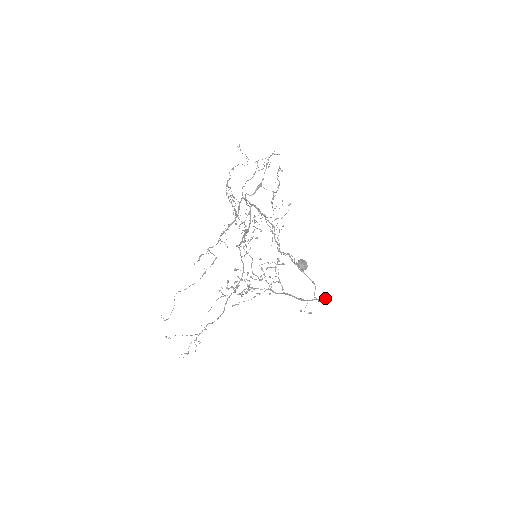
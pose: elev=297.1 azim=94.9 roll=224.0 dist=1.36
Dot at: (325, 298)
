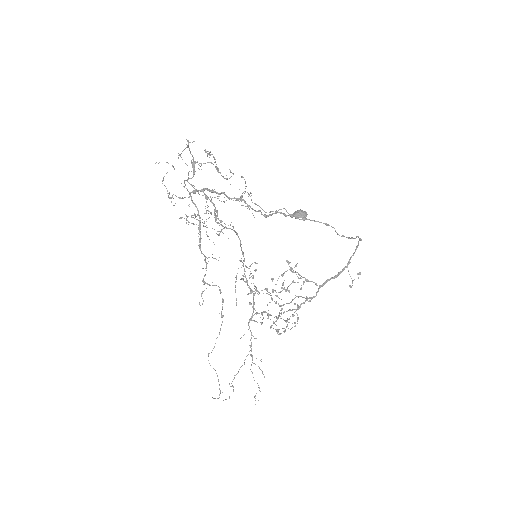
Dot at: (357, 245)
